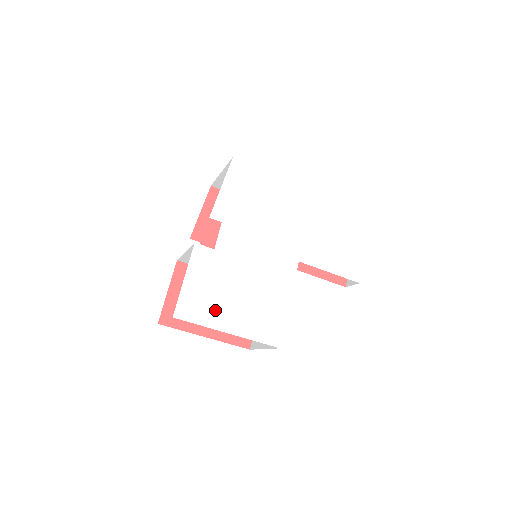
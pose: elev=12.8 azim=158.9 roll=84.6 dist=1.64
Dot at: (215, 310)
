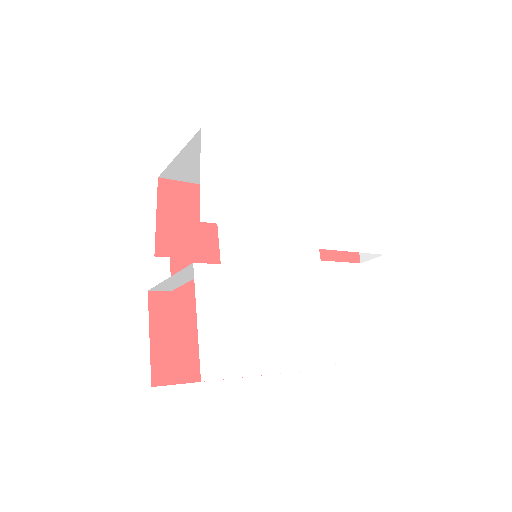
Dot at: (249, 349)
